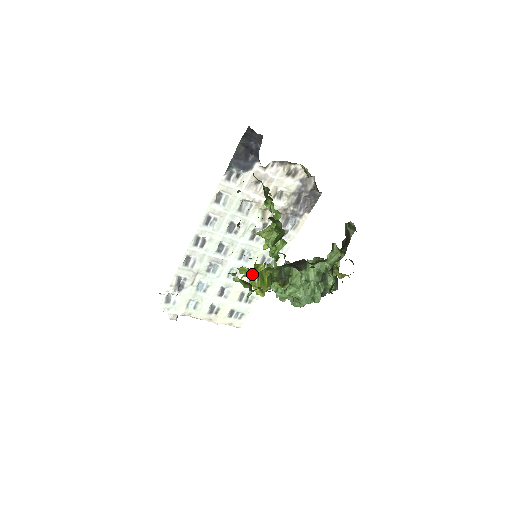
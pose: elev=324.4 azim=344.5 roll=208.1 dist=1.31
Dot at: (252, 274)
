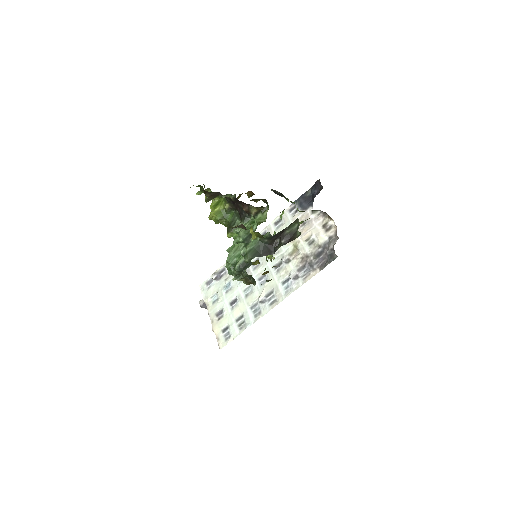
Dot at: occluded
